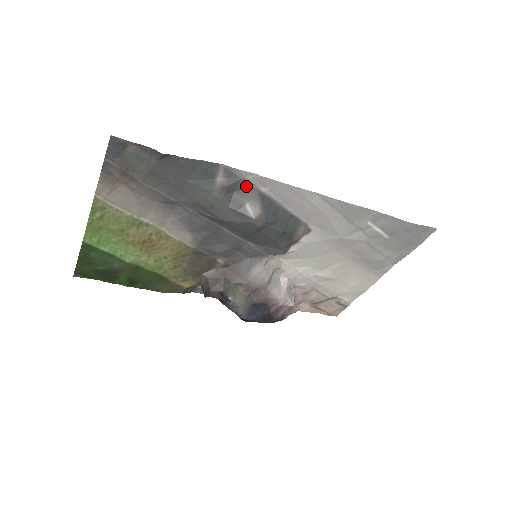
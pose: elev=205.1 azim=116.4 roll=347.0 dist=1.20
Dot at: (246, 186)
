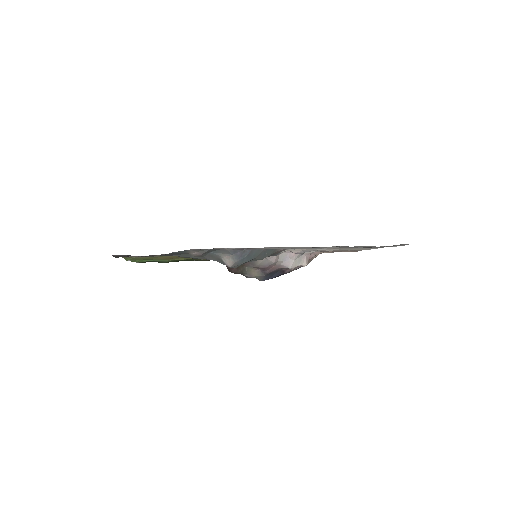
Dot at: (217, 249)
